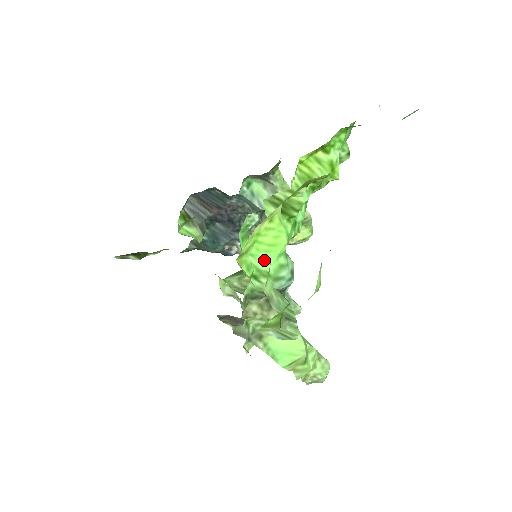
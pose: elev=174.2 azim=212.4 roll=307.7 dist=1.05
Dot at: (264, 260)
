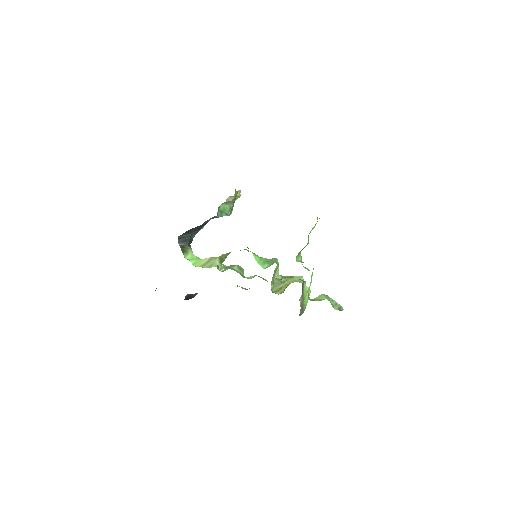
Dot at: (310, 285)
